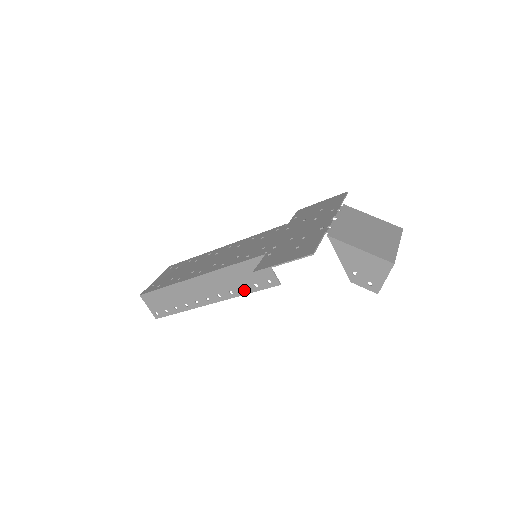
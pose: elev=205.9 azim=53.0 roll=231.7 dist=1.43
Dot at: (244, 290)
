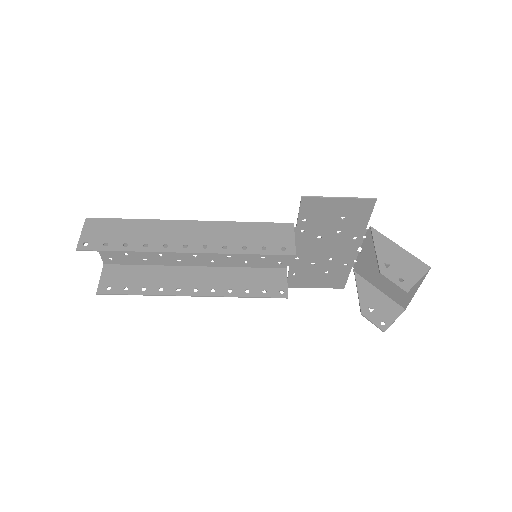
Dot at: (244, 250)
